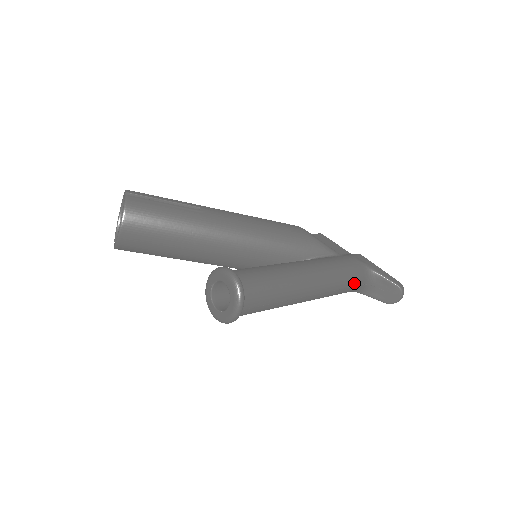
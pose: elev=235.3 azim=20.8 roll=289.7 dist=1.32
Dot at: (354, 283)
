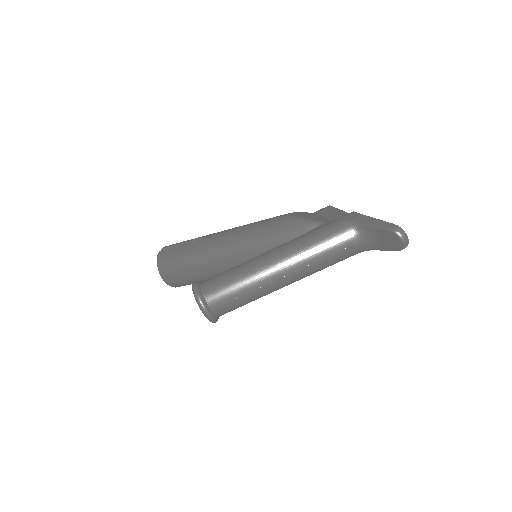
Dot at: (341, 246)
